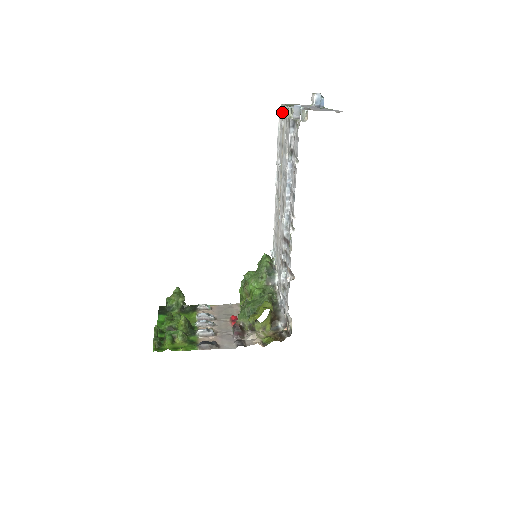
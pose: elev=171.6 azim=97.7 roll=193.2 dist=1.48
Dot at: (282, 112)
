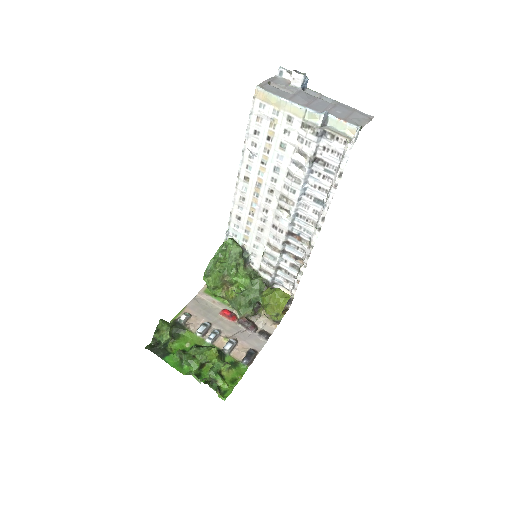
Dot at: (268, 101)
